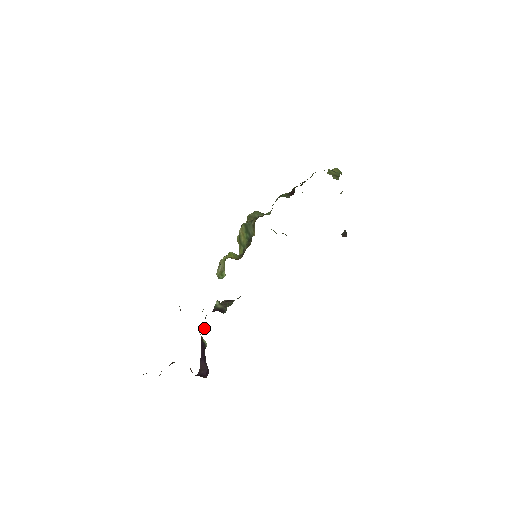
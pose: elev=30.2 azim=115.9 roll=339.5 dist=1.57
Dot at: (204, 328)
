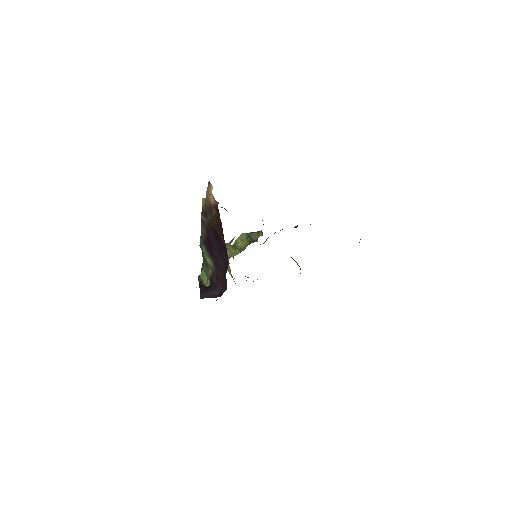
Dot at: occluded
